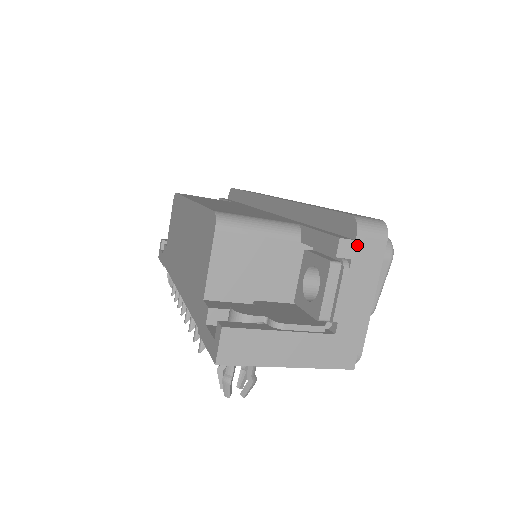
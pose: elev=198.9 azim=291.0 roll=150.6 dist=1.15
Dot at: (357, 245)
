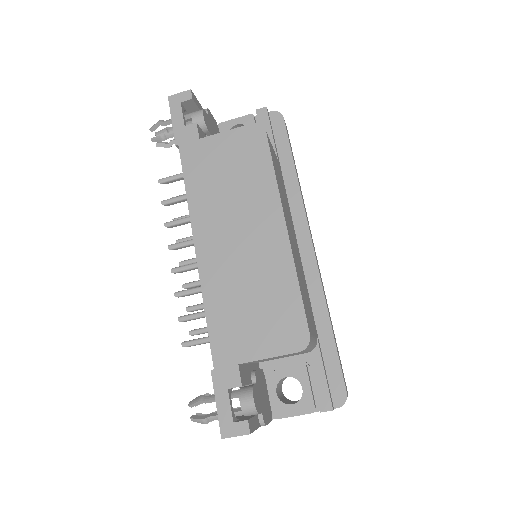
Dot at: occluded
